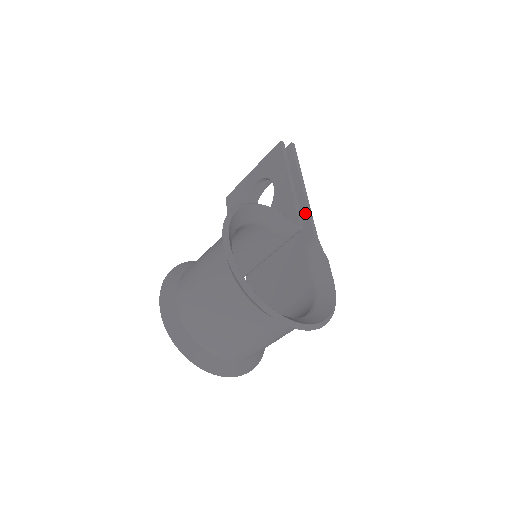
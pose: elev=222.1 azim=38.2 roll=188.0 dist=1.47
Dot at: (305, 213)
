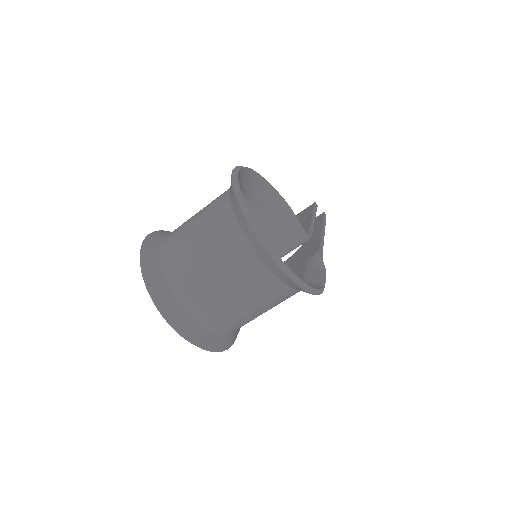
Dot at: (317, 241)
